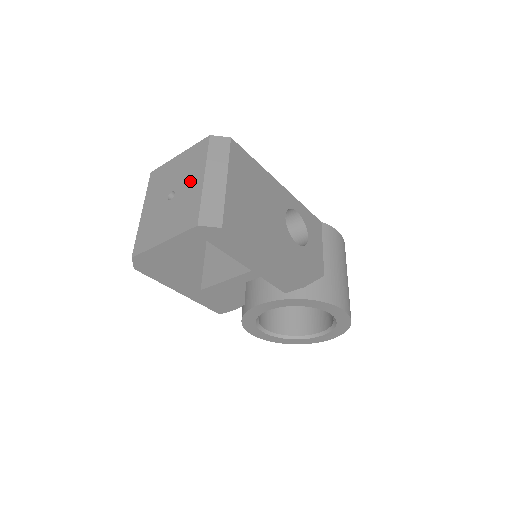
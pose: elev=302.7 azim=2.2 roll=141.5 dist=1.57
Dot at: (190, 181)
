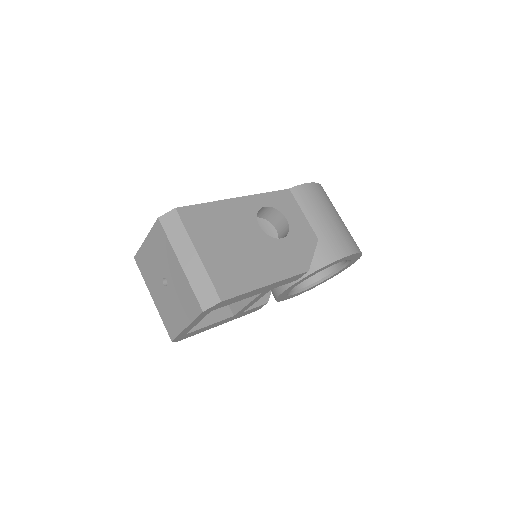
Dot at: (171, 268)
